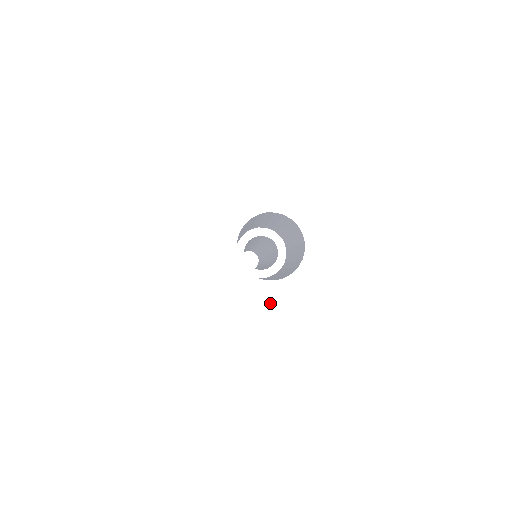
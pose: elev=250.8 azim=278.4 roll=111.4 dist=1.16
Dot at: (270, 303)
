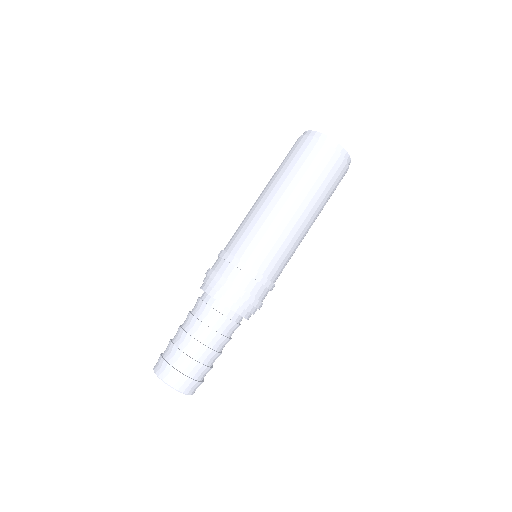
Dot at: (331, 139)
